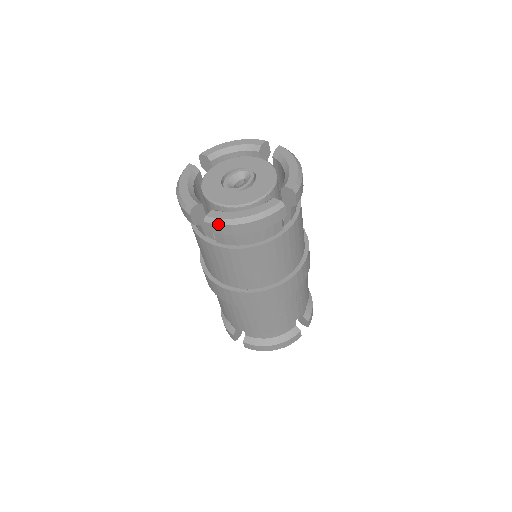
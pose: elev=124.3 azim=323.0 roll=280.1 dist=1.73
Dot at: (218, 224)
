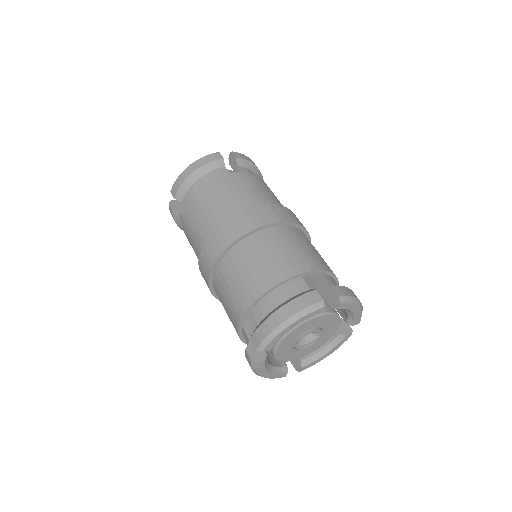
Dot at: (175, 182)
